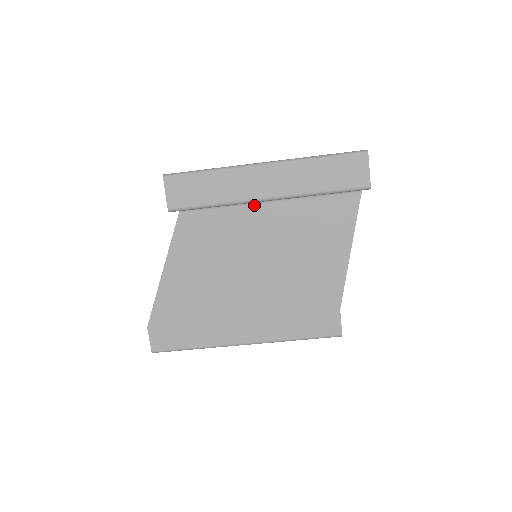
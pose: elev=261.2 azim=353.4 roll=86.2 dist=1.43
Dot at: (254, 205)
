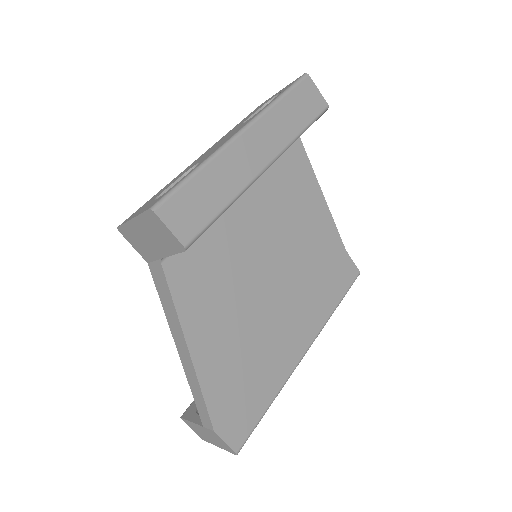
Dot at: occluded
